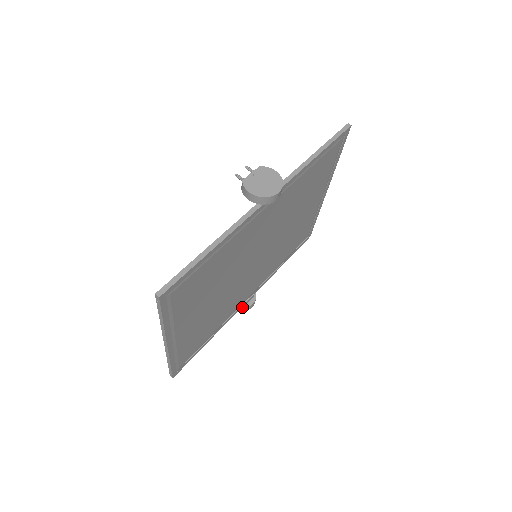
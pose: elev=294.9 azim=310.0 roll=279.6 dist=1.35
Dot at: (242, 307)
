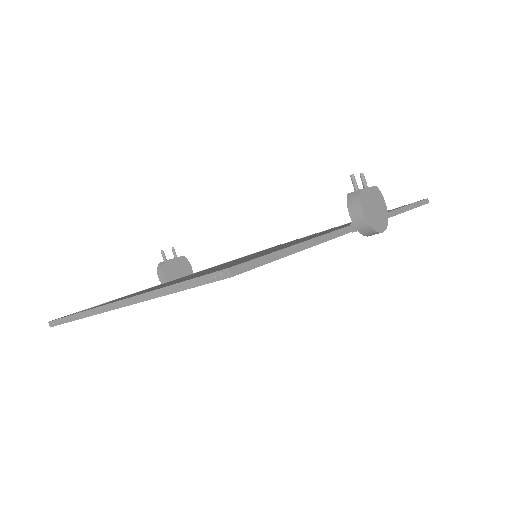
Dot at: occluded
